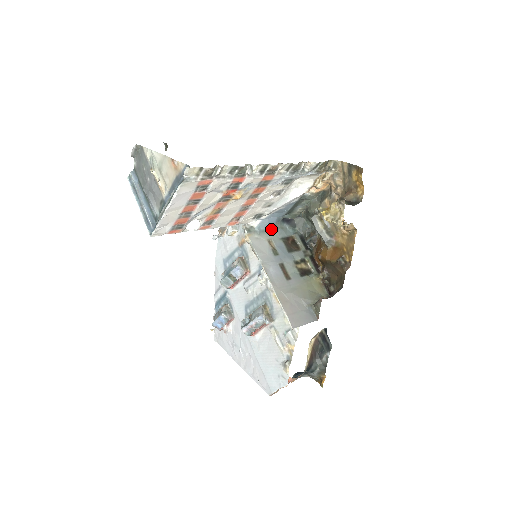
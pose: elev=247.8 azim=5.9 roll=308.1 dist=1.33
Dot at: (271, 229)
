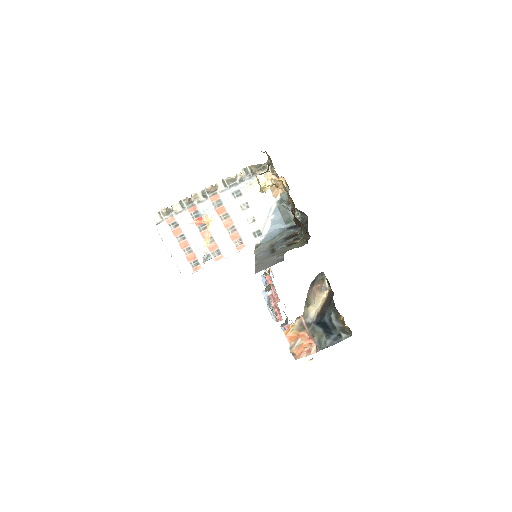
Dot at: (275, 237)
